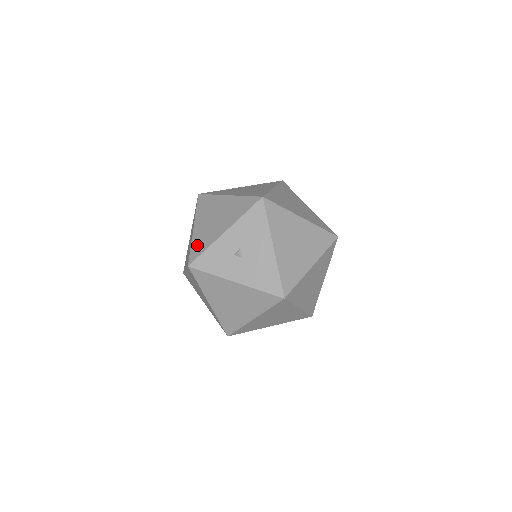
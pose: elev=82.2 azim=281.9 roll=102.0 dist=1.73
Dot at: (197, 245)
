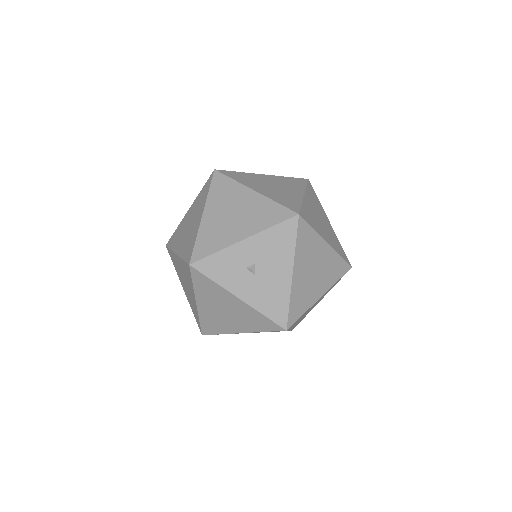
Dot at: (205, 241)
